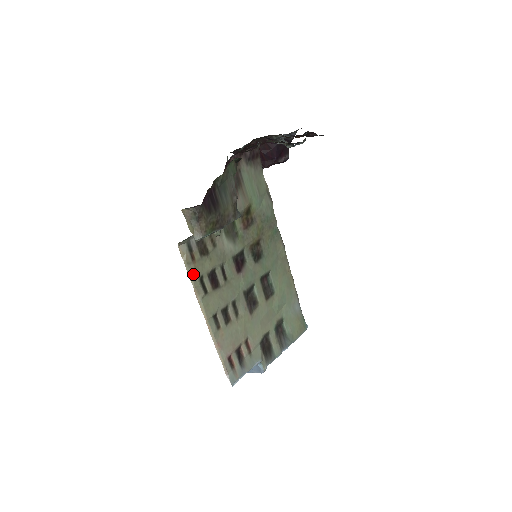
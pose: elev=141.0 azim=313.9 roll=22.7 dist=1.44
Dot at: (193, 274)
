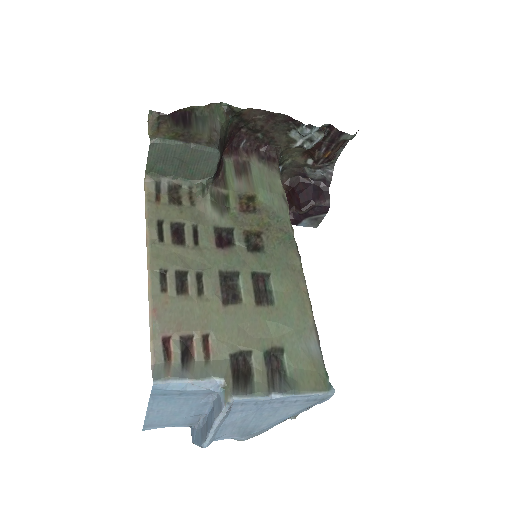
Dot at: (151, 213)
